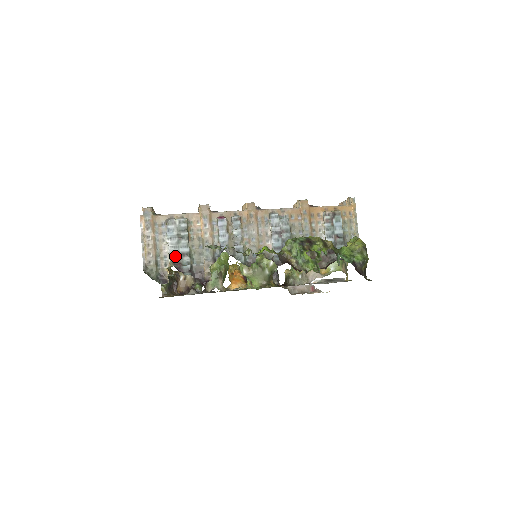
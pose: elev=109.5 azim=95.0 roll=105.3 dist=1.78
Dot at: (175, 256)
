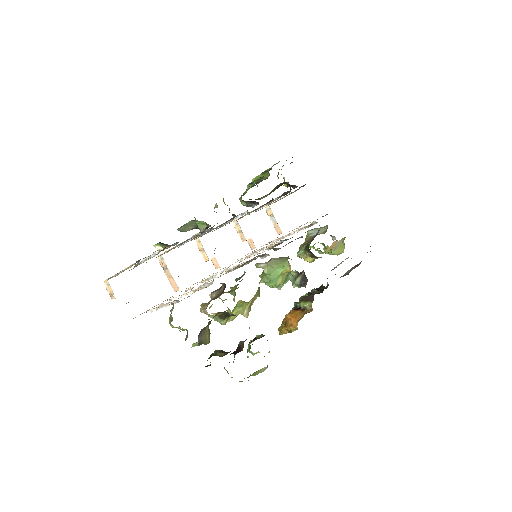
Dot at: occluded
